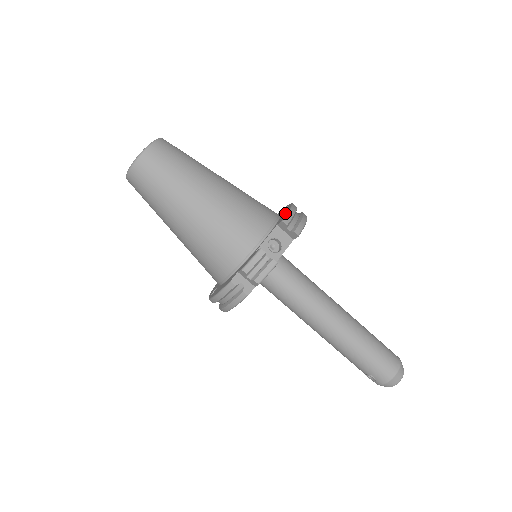
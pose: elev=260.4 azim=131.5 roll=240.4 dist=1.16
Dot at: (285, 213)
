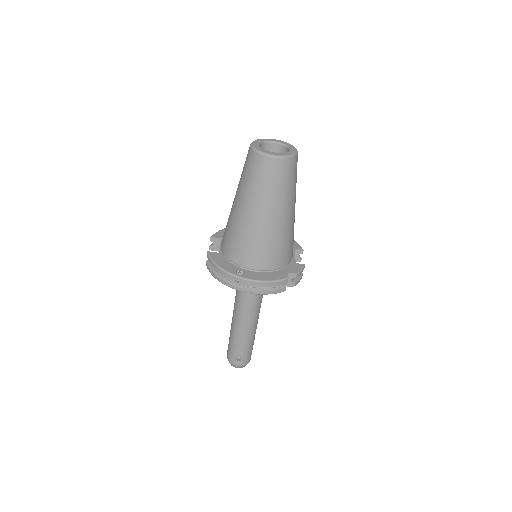
Dot at: occluded
